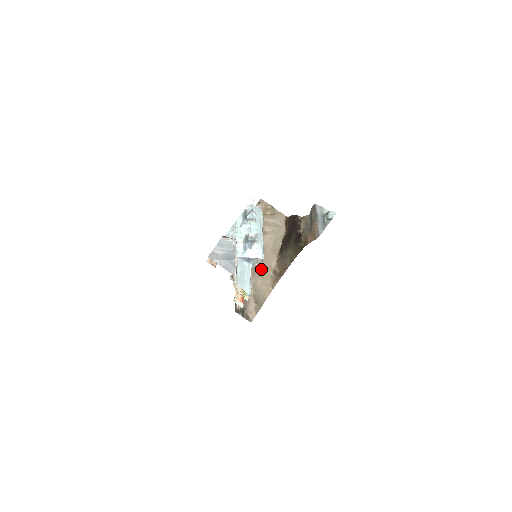
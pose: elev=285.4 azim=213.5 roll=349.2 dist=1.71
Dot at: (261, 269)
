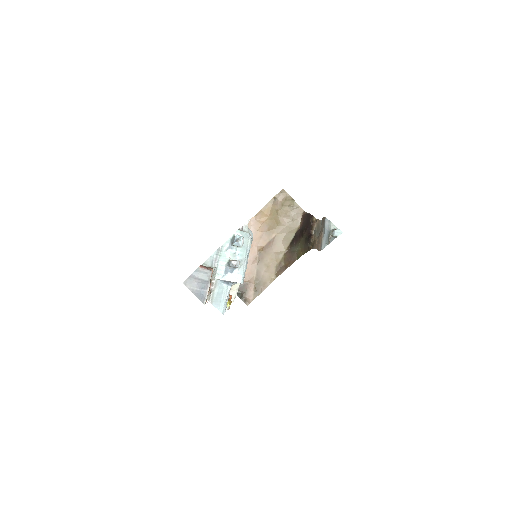
Dot at: (268, 258)
